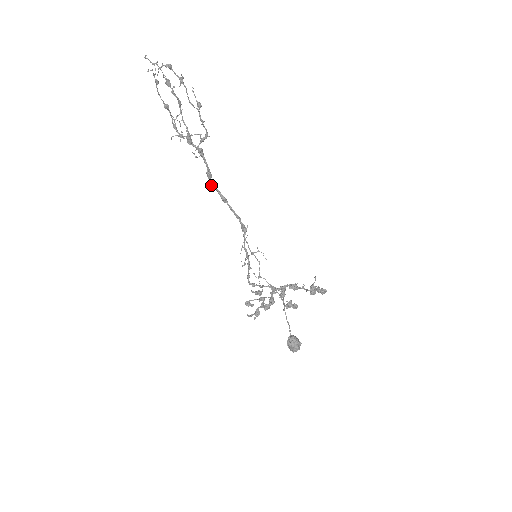
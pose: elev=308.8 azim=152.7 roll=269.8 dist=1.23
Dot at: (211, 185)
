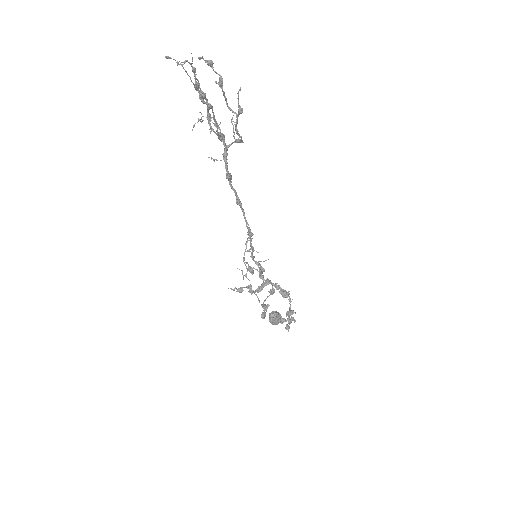
Dot at: (230, 185)
